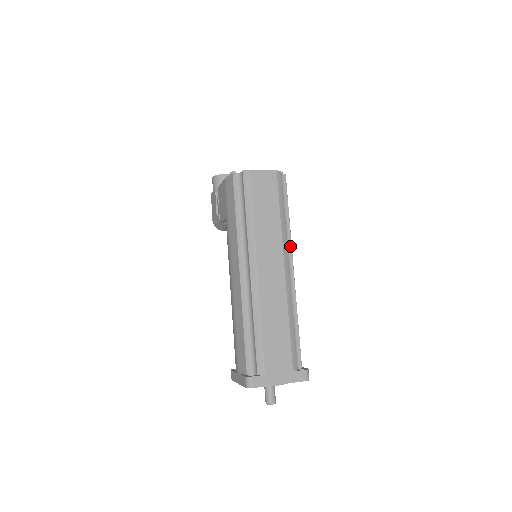
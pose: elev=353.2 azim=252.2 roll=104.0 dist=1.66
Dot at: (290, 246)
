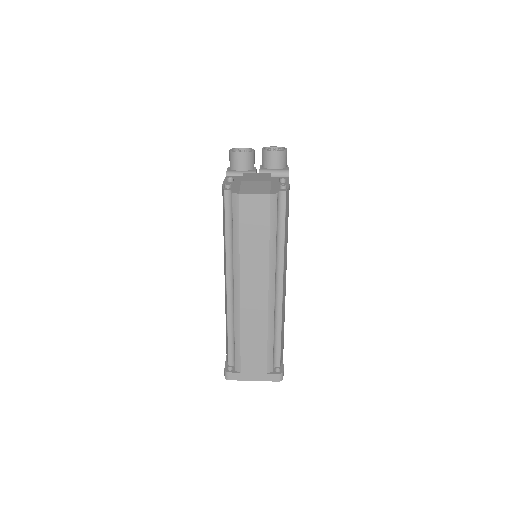
Dot at: (282, 266)
